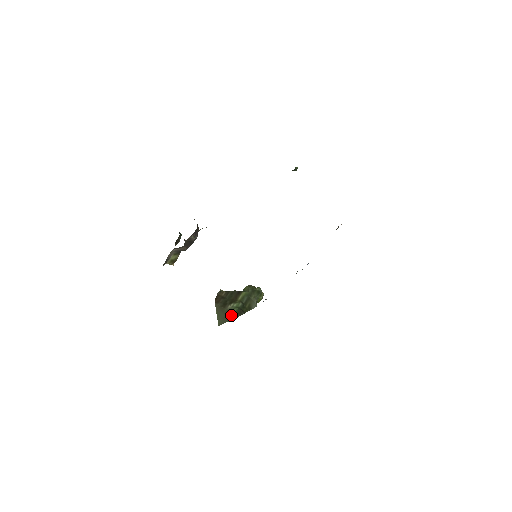
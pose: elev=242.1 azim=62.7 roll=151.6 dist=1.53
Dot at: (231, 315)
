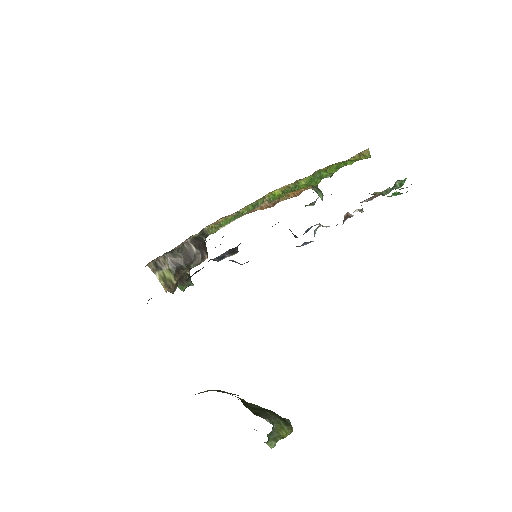
Dot at: (219, 390)
